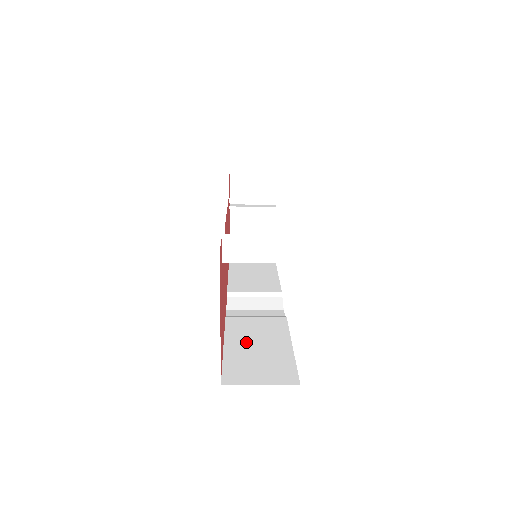
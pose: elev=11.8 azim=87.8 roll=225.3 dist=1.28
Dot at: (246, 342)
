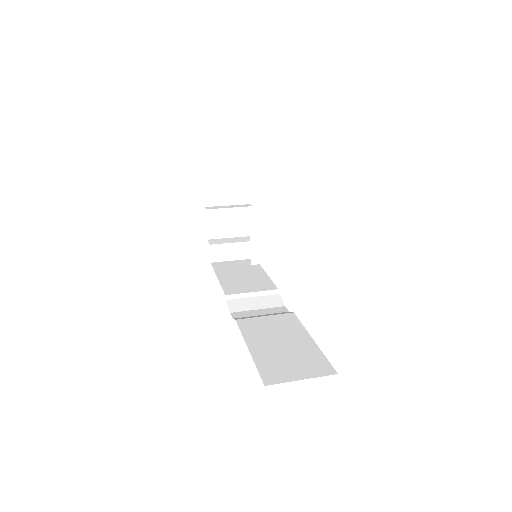
Dot at: (268, 341)
